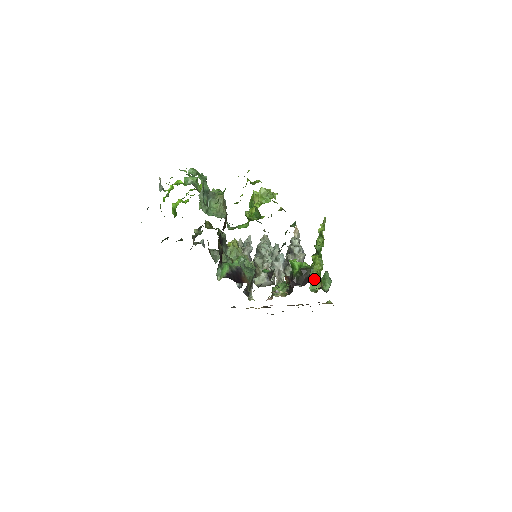
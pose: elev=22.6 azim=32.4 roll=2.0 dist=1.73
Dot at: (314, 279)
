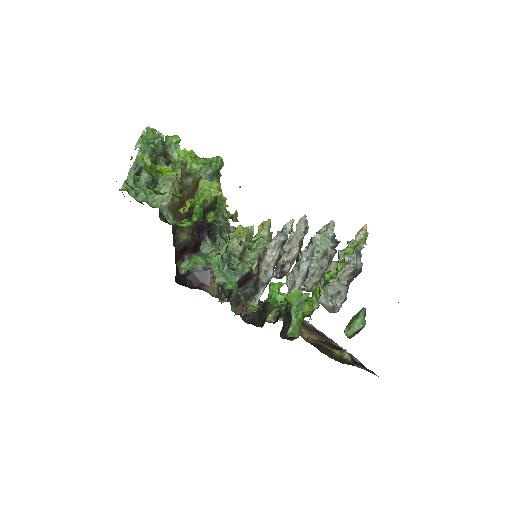
Dot at: (297, 320)
